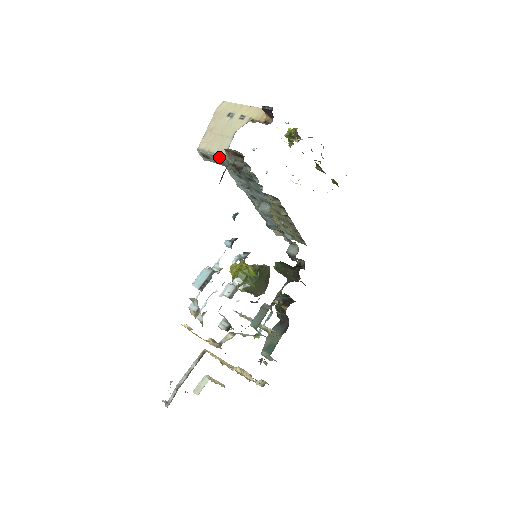
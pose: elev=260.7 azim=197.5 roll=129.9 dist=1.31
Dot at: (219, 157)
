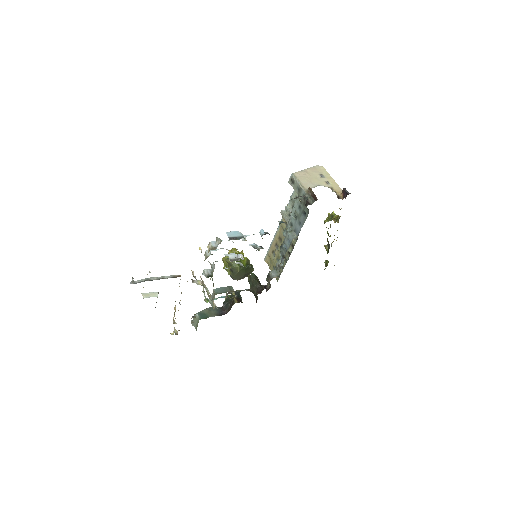
Dot at: (302, 188)
